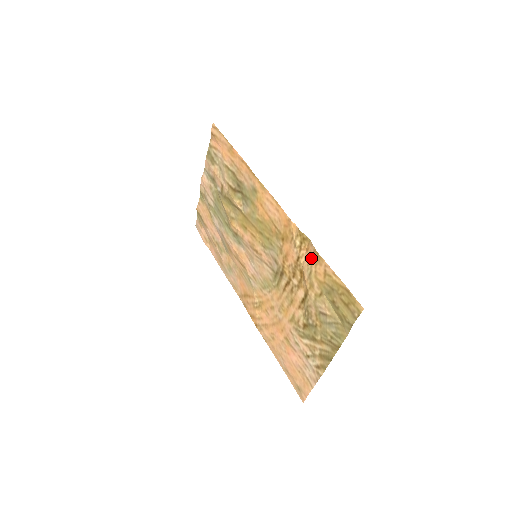
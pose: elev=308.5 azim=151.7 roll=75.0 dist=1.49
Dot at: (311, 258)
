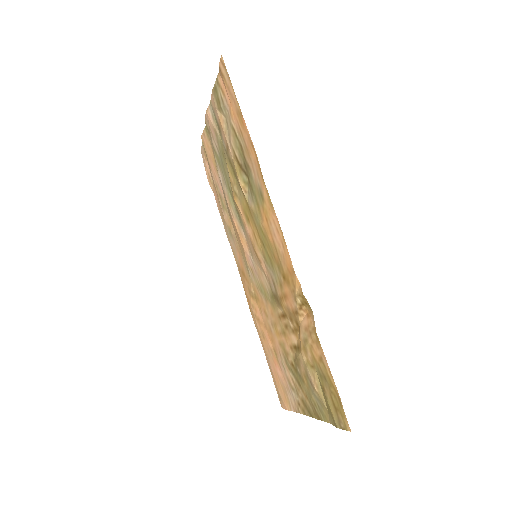
Dot at: (309, 330)
